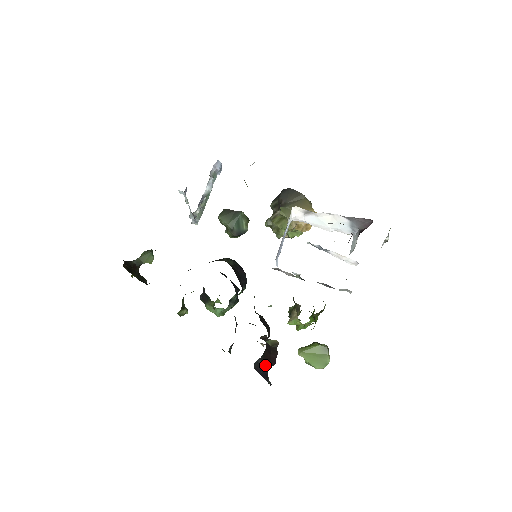
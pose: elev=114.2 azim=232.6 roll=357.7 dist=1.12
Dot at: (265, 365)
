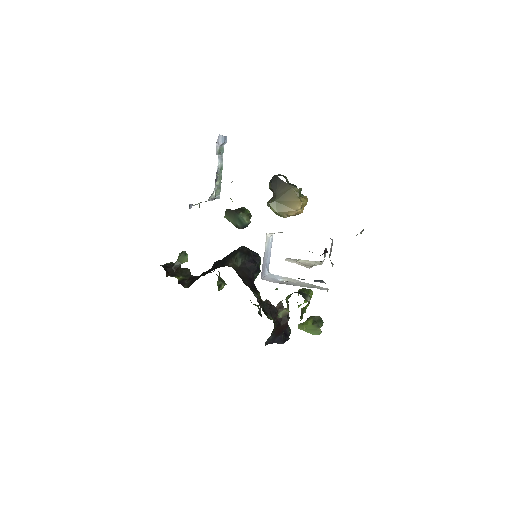
Dot at: (278, 334)
